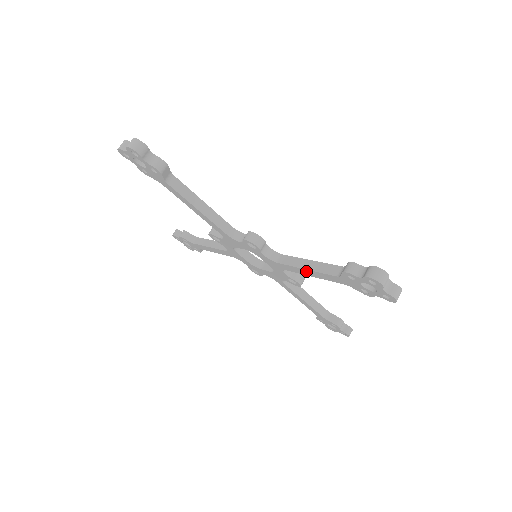
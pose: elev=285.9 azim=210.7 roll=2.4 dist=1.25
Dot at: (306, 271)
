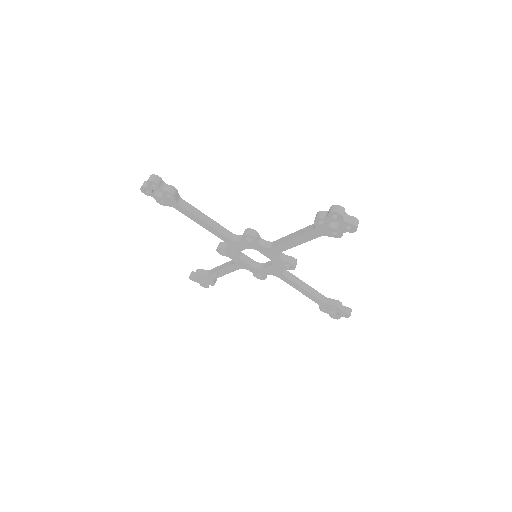
Dot at: (292, 241)
